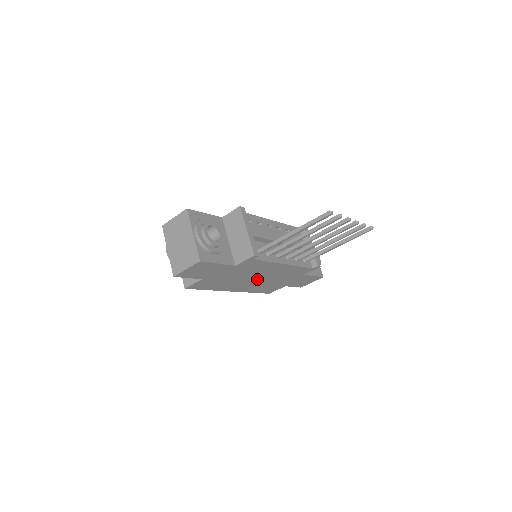
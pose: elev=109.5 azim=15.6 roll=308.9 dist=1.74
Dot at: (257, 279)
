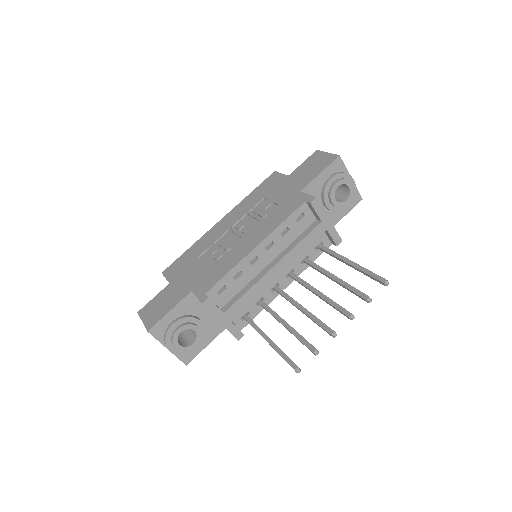
Dot at: occluded
